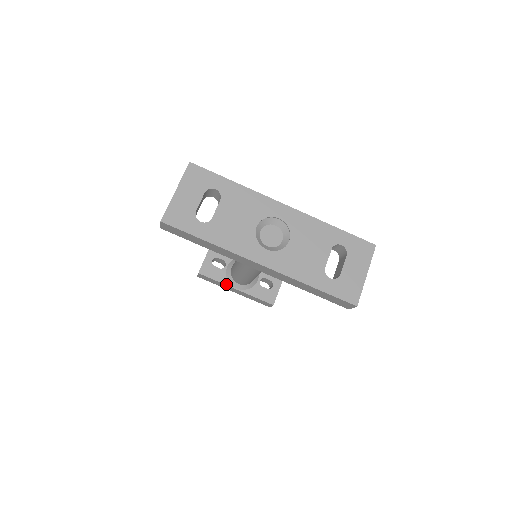
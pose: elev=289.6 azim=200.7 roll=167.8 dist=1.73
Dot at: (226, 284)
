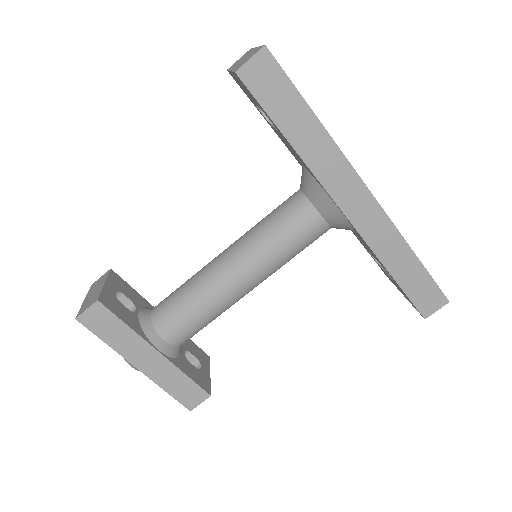
Dot at: (142, 337)
